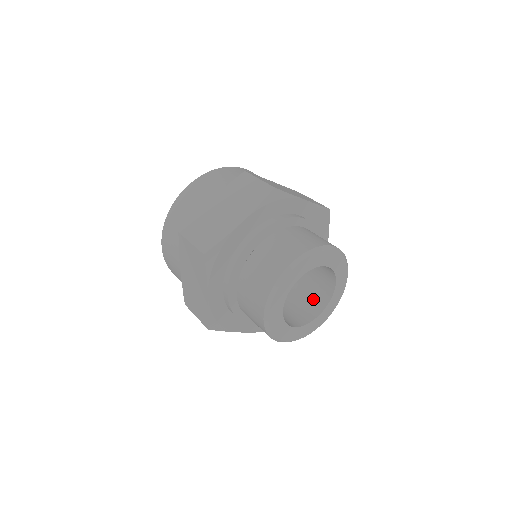
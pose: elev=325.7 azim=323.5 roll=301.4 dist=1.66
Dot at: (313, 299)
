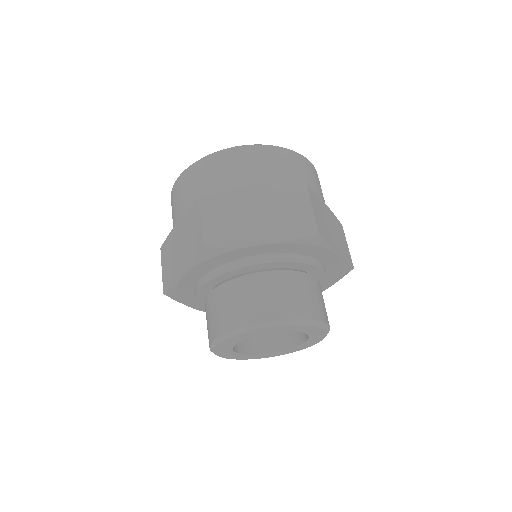
Dot at: (274, 334)
